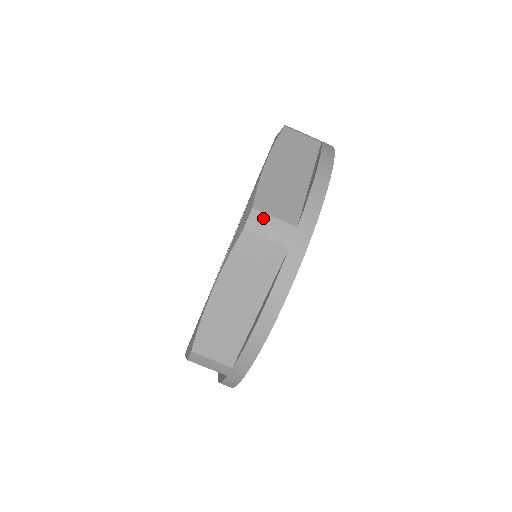
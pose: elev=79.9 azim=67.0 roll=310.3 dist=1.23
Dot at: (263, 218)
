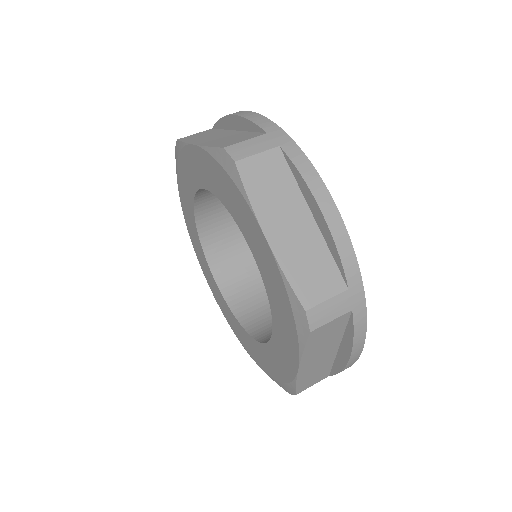
Dot at: occluded
